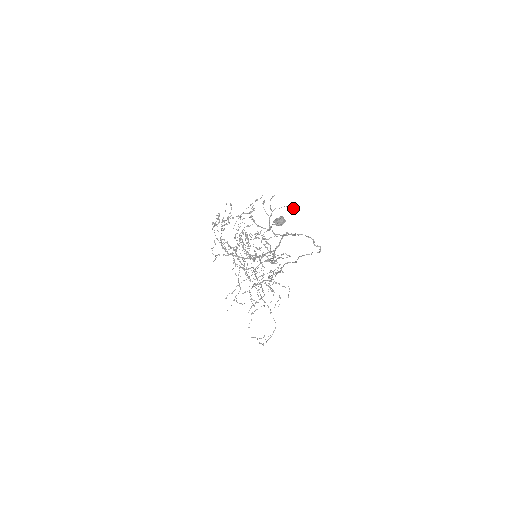
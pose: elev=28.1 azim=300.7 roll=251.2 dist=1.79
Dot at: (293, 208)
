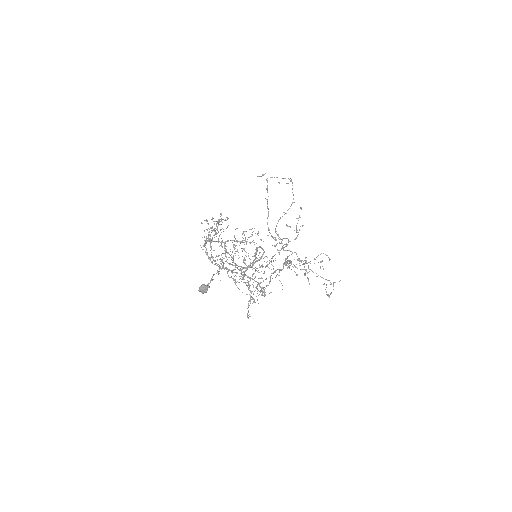
Dot at: (221, 259)
